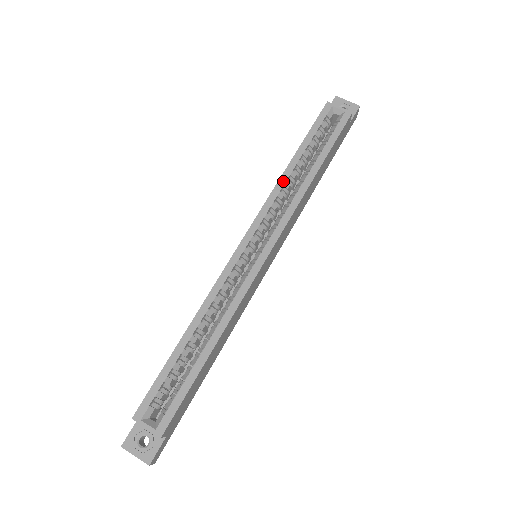
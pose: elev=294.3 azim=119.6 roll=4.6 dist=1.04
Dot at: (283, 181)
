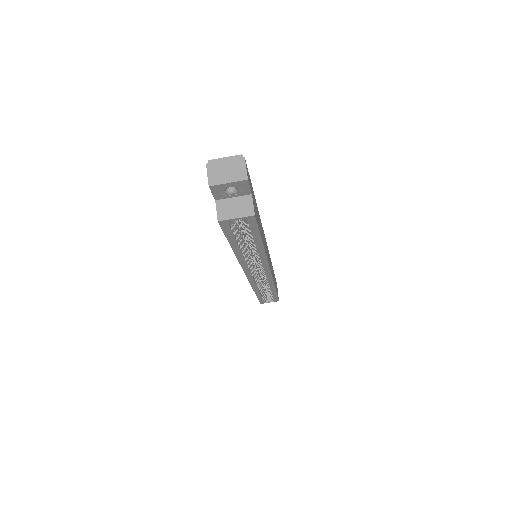
Dot at: (241, 258)
